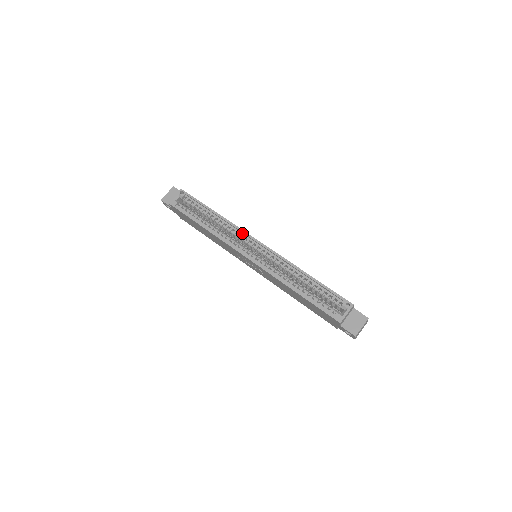
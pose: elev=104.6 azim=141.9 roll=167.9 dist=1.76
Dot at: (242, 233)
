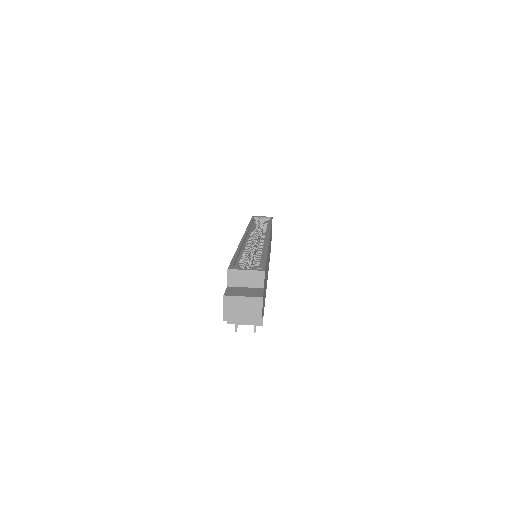
Dot at: occluded
